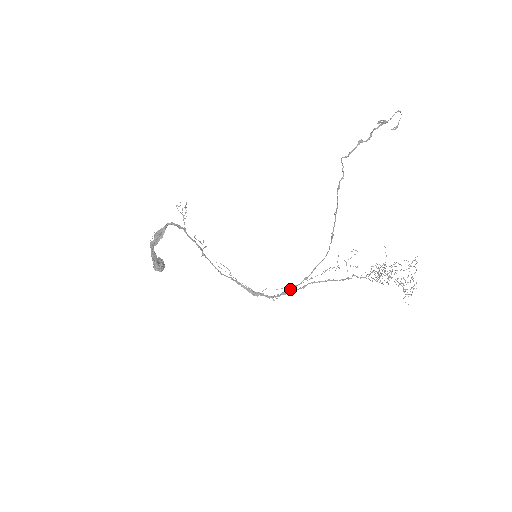
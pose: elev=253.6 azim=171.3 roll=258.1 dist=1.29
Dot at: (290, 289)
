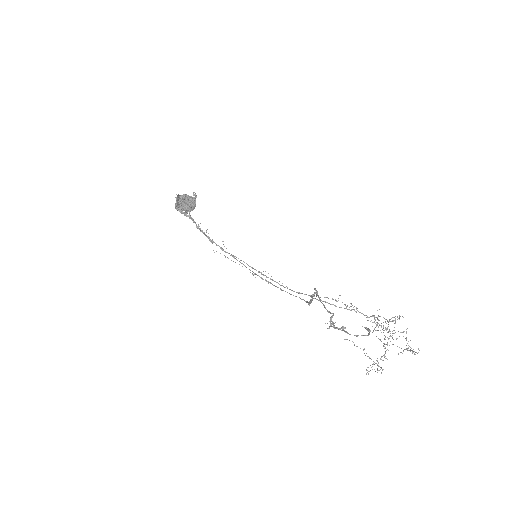
Dot at: (280, 289)
